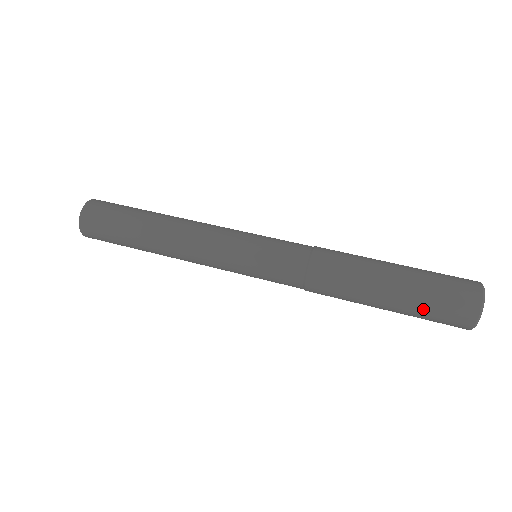
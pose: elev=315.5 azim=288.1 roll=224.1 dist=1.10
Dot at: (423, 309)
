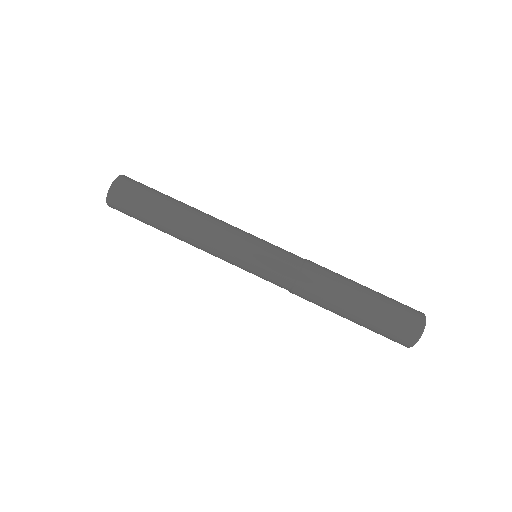
Dot at: (374, 331)
